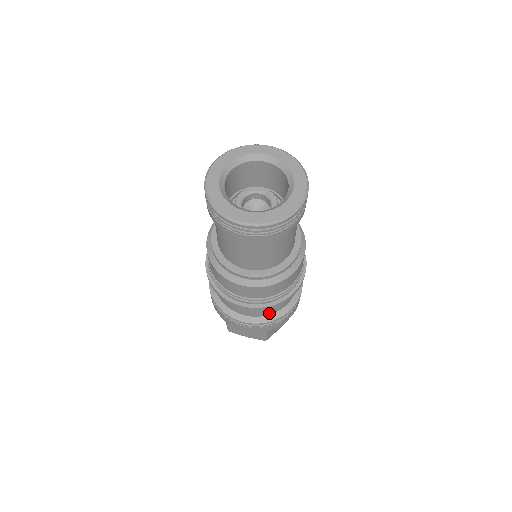
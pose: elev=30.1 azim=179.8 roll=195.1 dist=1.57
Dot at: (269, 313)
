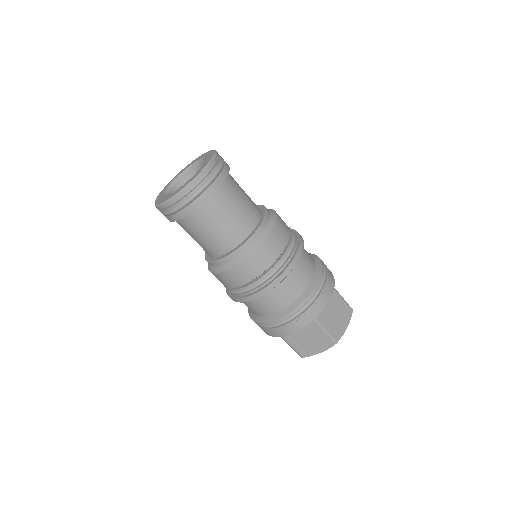
Dot at: (296, 296)
